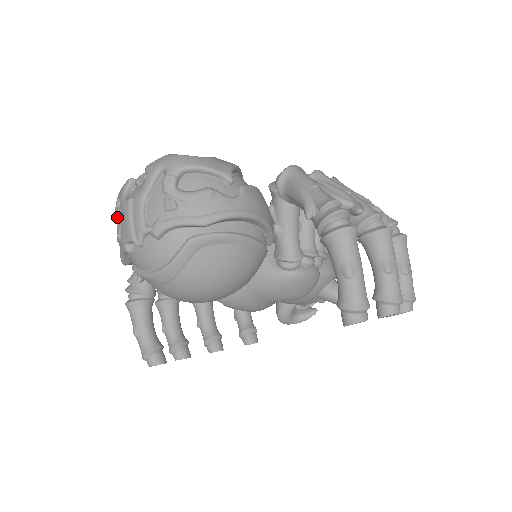
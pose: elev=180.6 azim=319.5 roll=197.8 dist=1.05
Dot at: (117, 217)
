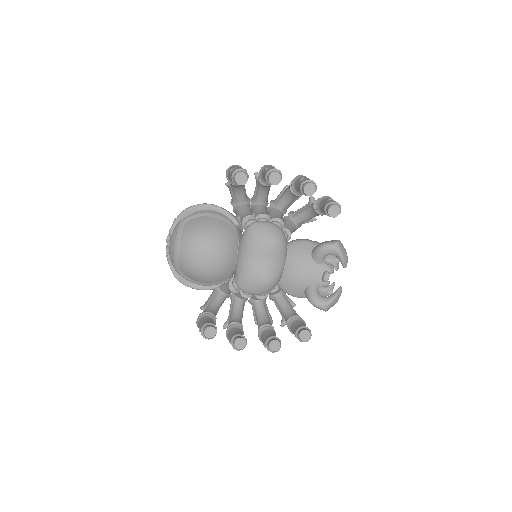
Dot at: occluded
